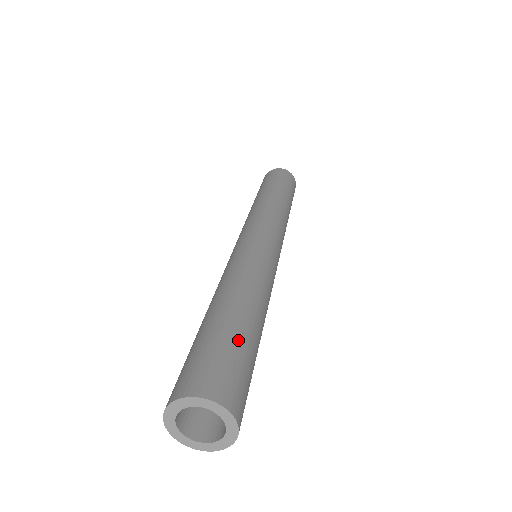
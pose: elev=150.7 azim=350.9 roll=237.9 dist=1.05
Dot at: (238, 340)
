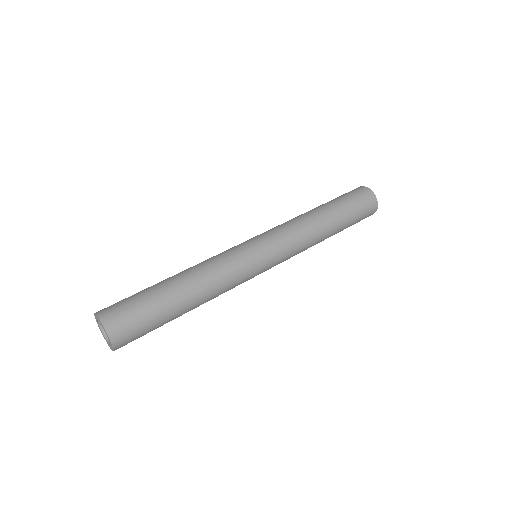
Dot at: (144, 291)
